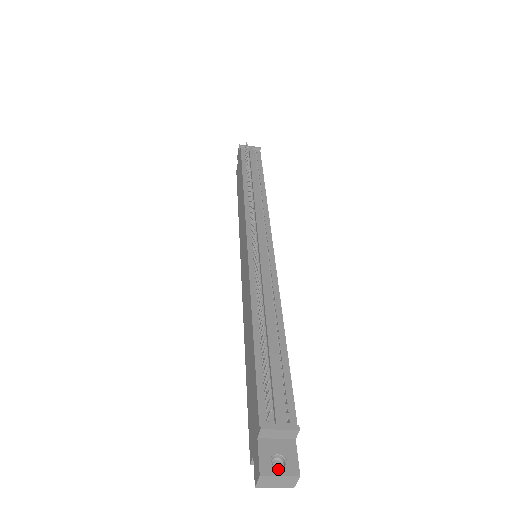
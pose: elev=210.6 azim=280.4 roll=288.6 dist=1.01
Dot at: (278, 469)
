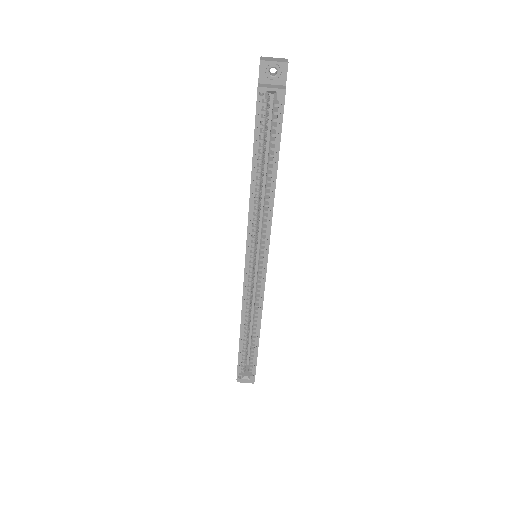
Dot at: occluded
